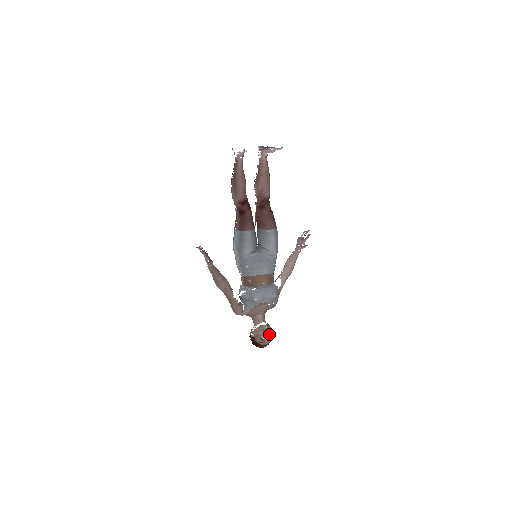
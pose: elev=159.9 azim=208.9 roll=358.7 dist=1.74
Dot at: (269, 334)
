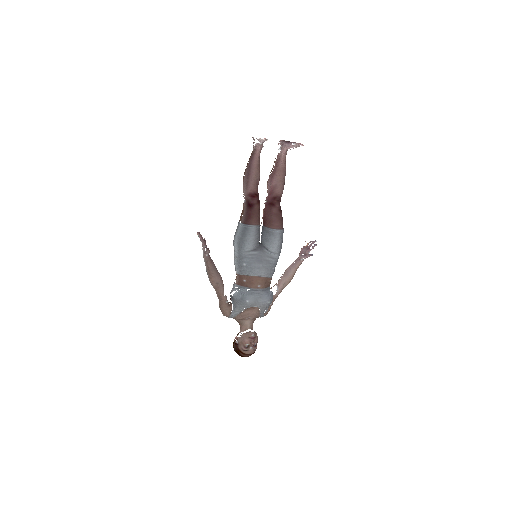
Dot at: (255, 343)
